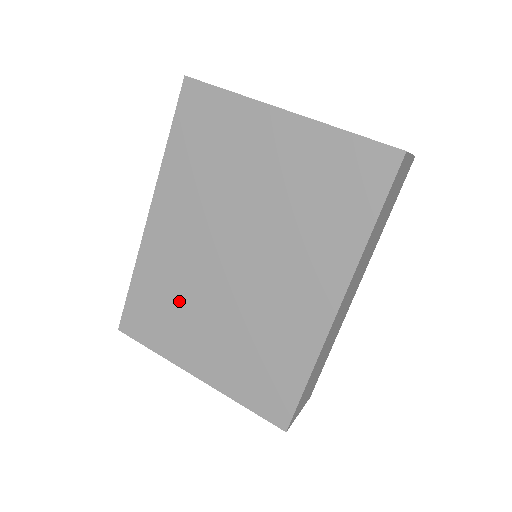
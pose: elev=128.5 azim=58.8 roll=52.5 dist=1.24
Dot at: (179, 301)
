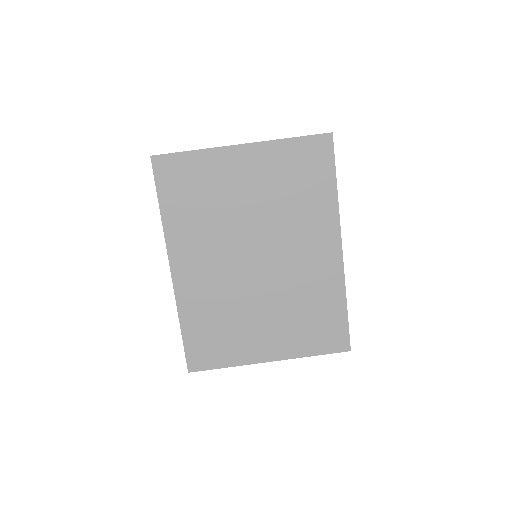
Dot at: (229, 317)
